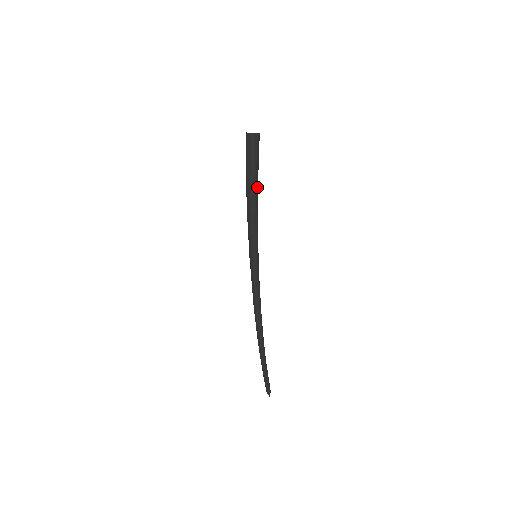
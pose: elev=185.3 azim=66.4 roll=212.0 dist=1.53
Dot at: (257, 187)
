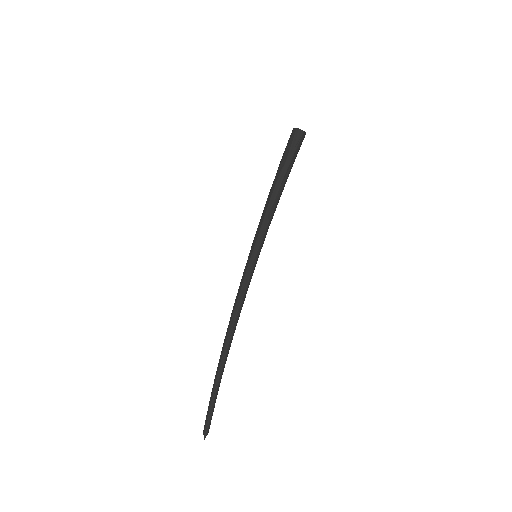
Dot at: (284, 183)
